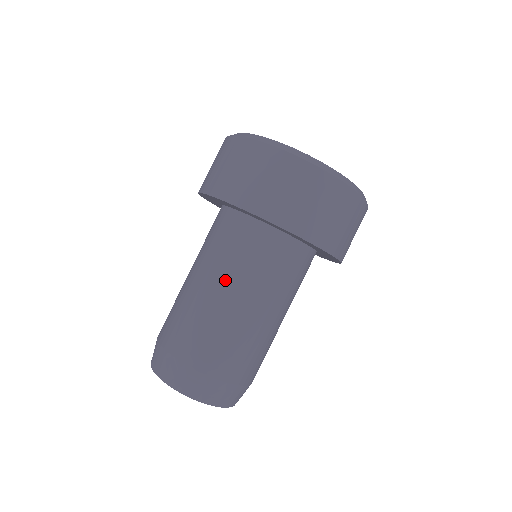
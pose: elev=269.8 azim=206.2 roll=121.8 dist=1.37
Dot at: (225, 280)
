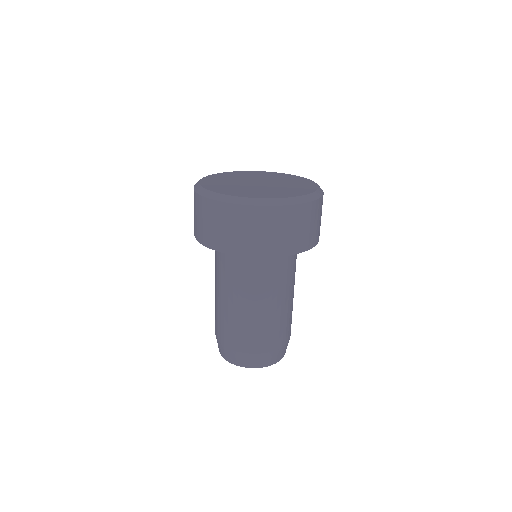
Dot at: (255, 296)
